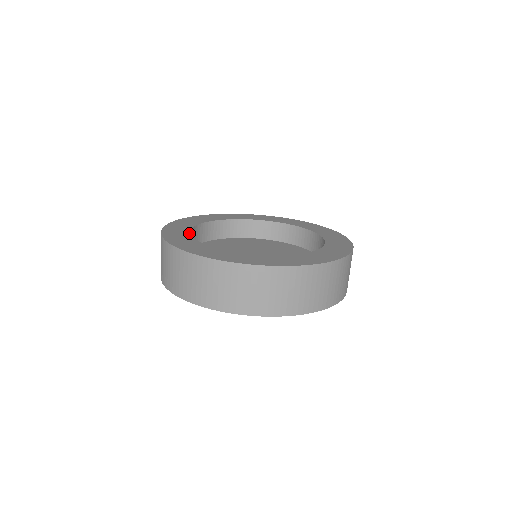
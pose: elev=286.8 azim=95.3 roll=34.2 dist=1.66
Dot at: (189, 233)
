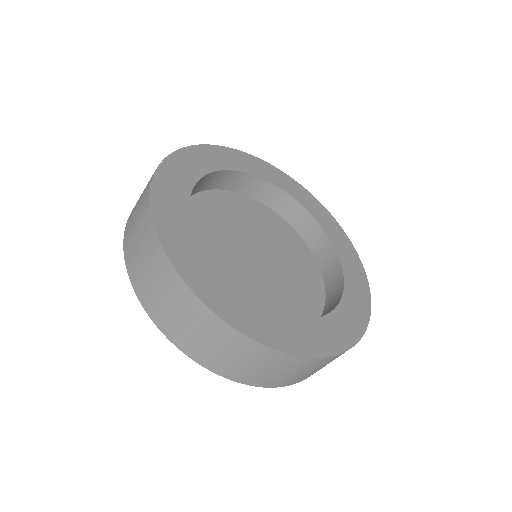
Dot at: (188, 208)
